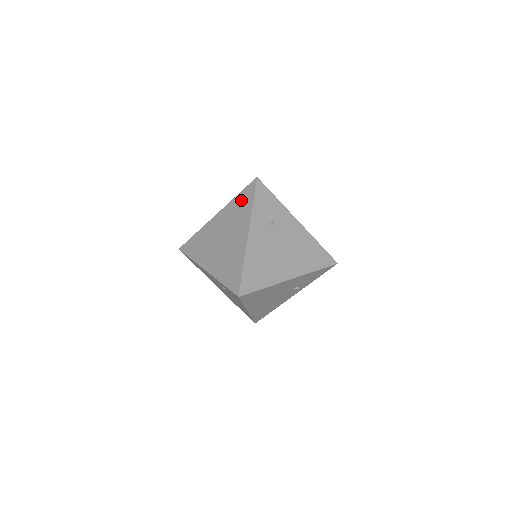
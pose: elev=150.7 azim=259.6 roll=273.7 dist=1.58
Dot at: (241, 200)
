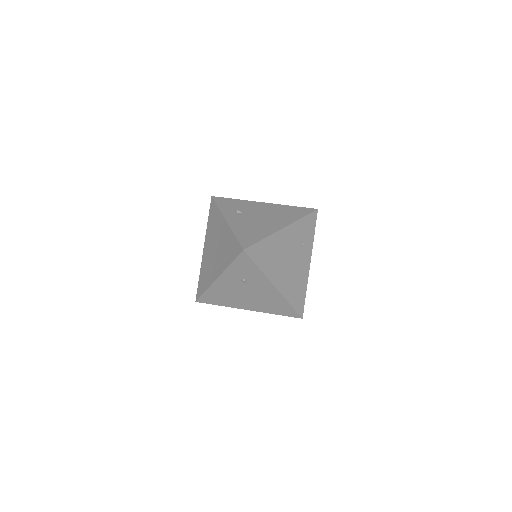
Dot at: (232, 245)
